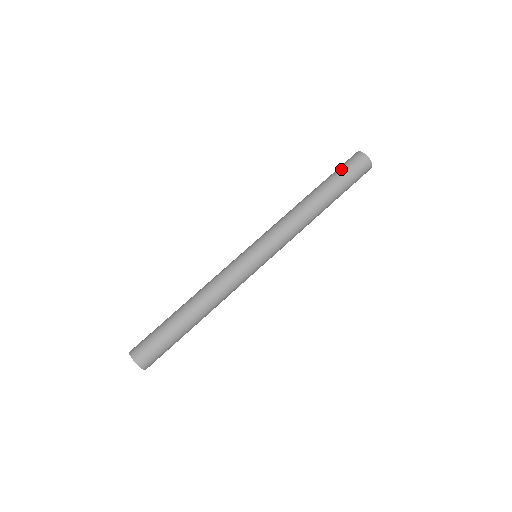
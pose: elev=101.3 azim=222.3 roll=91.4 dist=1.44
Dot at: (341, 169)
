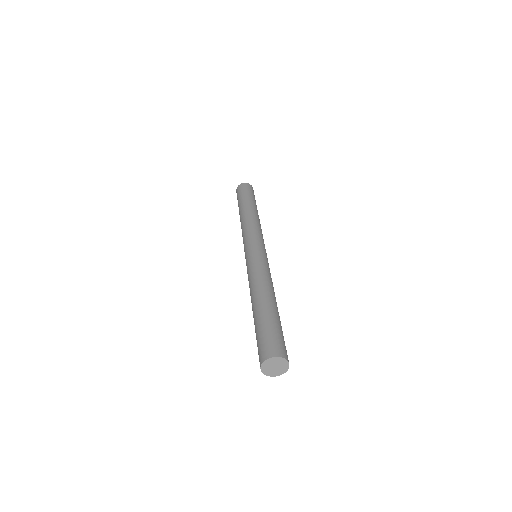
Dot at: (240, 195)
